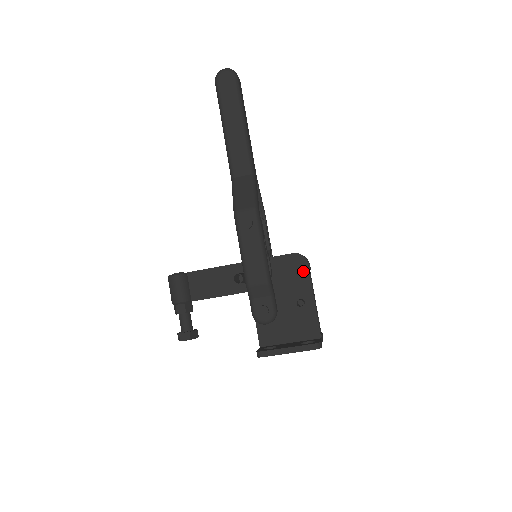
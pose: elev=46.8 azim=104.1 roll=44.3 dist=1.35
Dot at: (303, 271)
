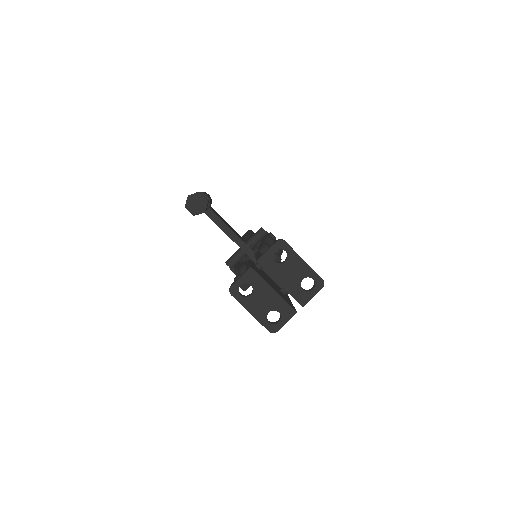
Dot at: occluded
